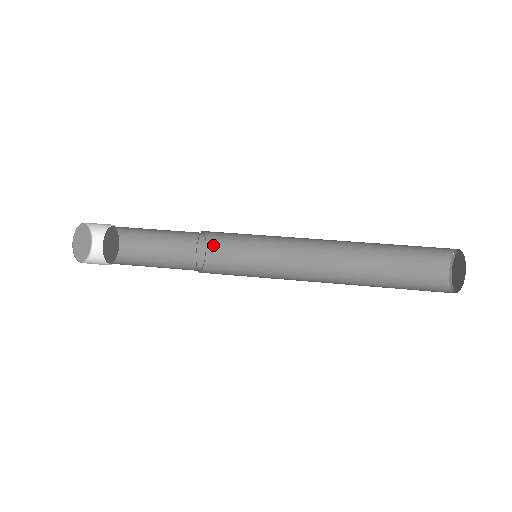
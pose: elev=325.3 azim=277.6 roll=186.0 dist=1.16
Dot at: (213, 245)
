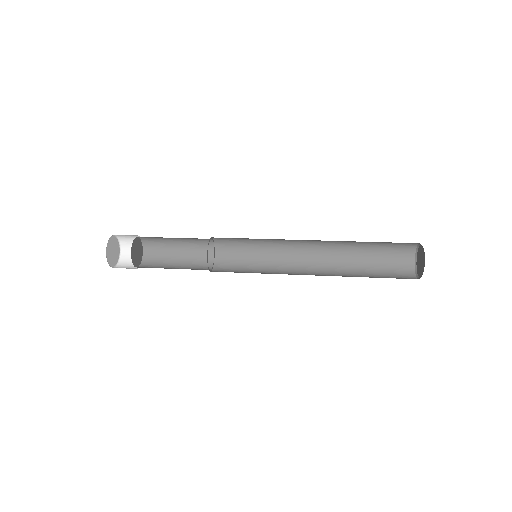
Dot at: (220, 246)
